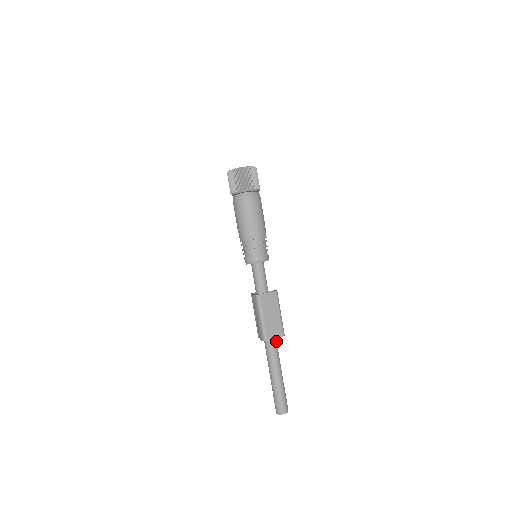
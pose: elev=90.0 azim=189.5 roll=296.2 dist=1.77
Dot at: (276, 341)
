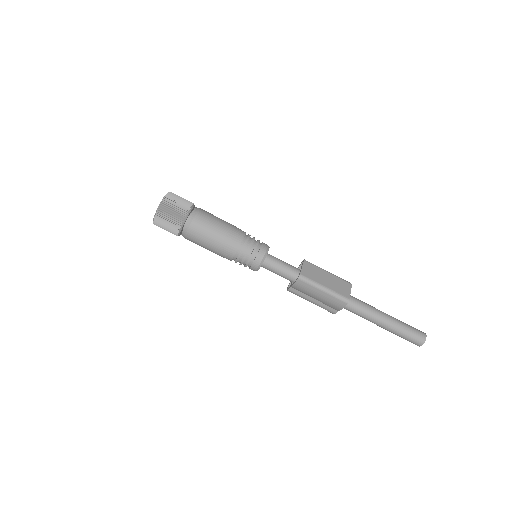
Dot at: (351, 296)
